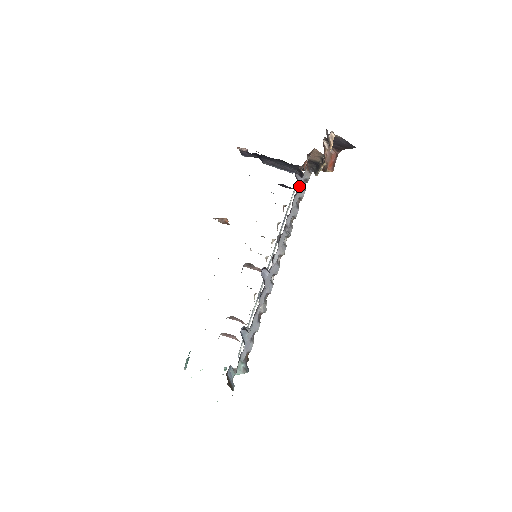
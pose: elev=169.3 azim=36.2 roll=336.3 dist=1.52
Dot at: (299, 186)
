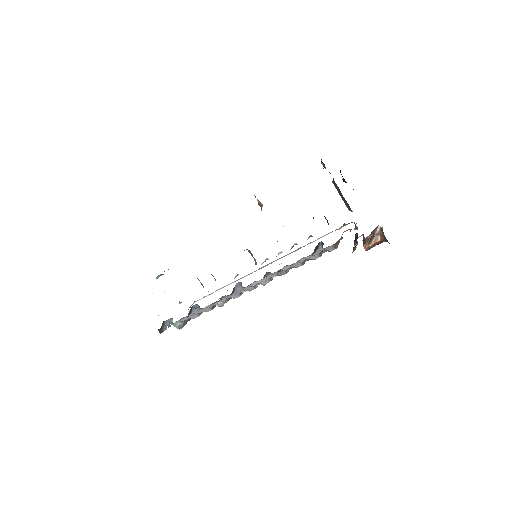
Dot at: (316, 252)
